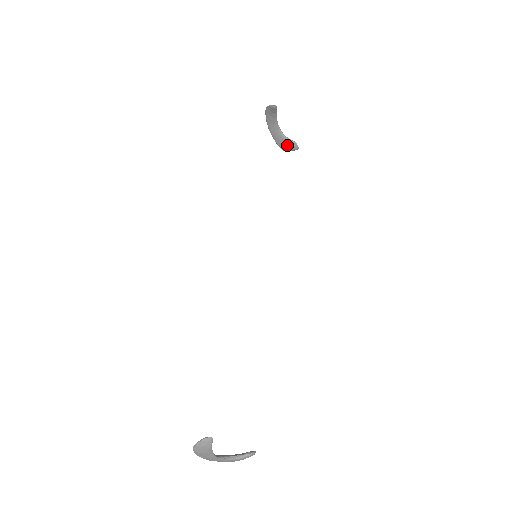
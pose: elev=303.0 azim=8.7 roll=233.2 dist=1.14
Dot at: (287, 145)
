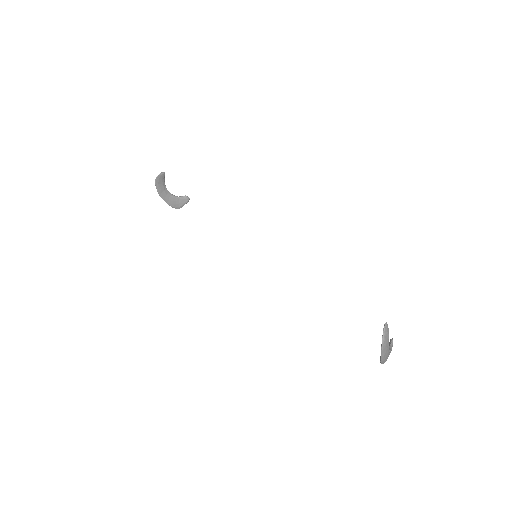
Dot at: (180, 202)
